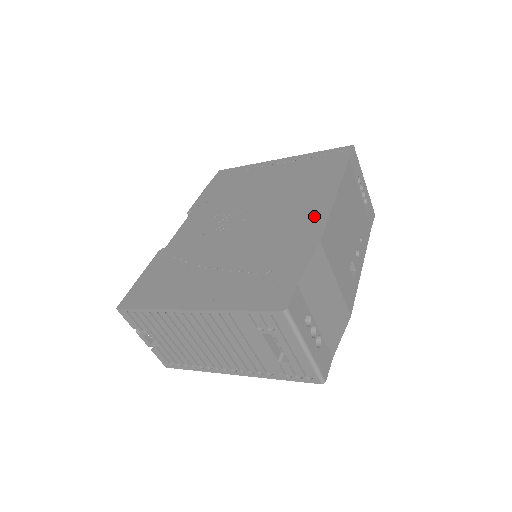
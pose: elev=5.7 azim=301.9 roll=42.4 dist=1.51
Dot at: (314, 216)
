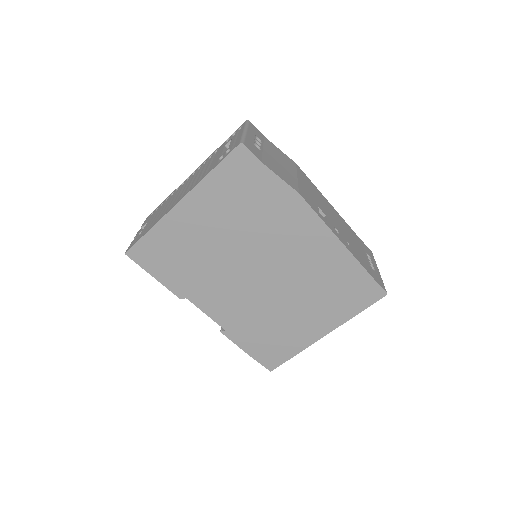
Dot at: occluded
